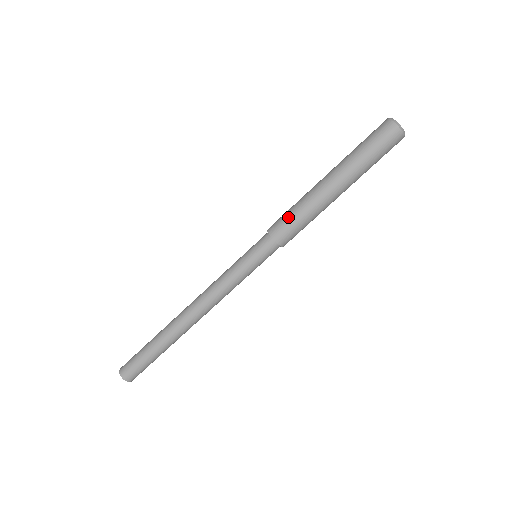
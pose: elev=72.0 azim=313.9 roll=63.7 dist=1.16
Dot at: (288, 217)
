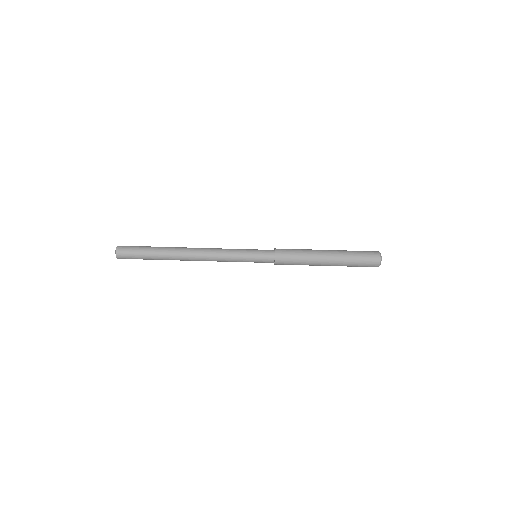
Dot at: (292, 254)
